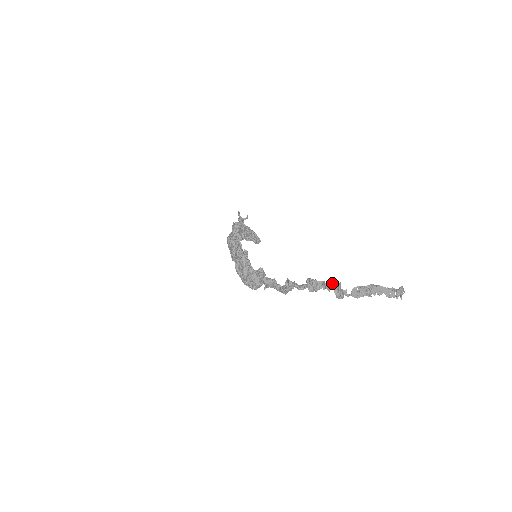
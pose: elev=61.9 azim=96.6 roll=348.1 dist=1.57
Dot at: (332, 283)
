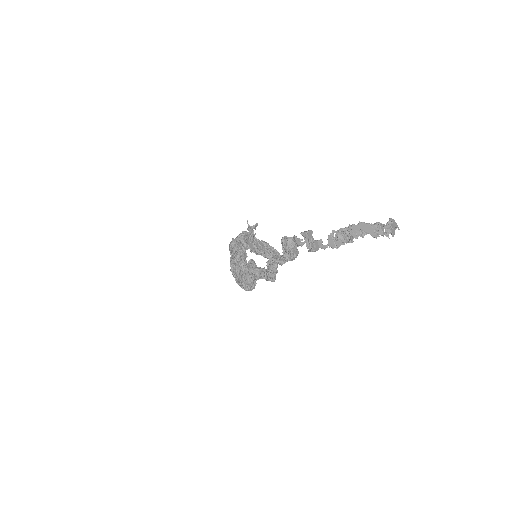
Dot at: (301, 232)
